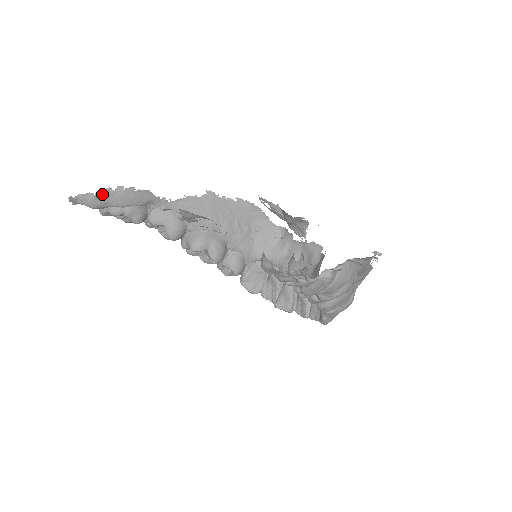
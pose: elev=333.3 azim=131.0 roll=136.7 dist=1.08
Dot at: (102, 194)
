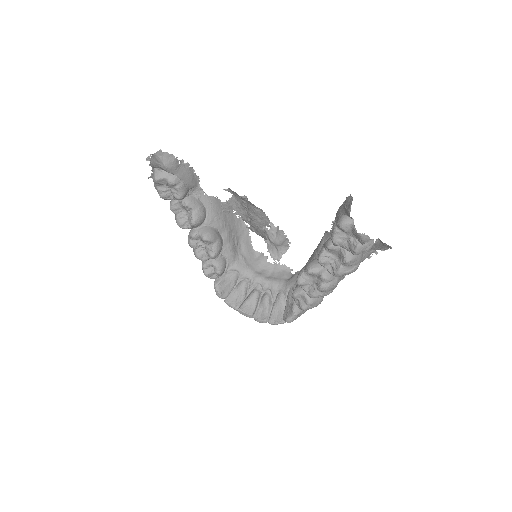
Dot at: (178, 161)
